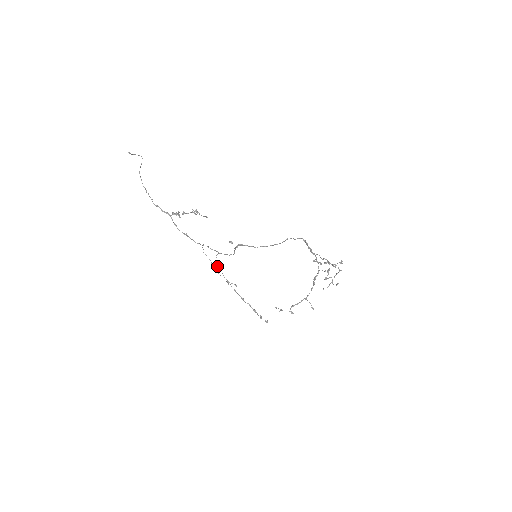
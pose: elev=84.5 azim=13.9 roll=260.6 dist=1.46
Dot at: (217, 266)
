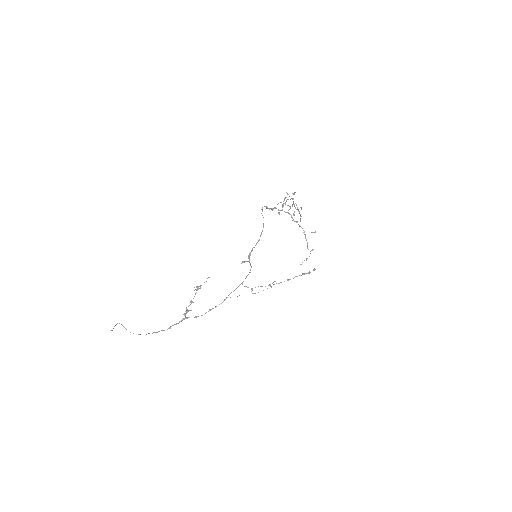
Dot at: occluded
